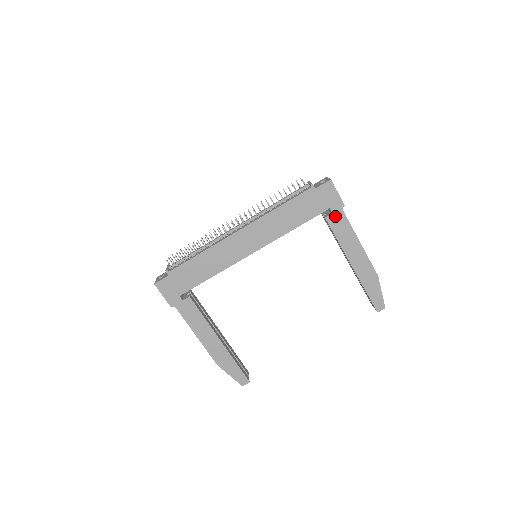
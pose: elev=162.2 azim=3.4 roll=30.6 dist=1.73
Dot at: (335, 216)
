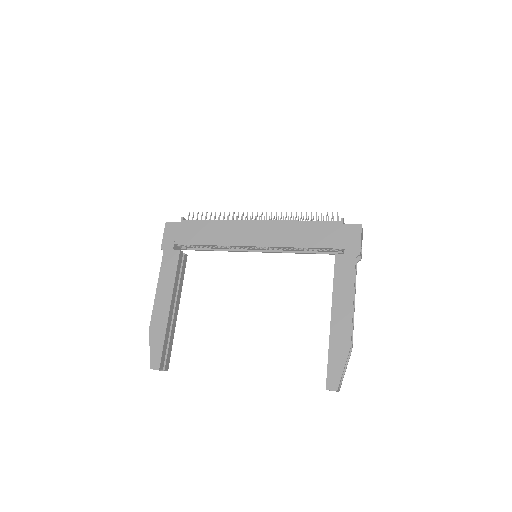
Dot at: (345, 259)
